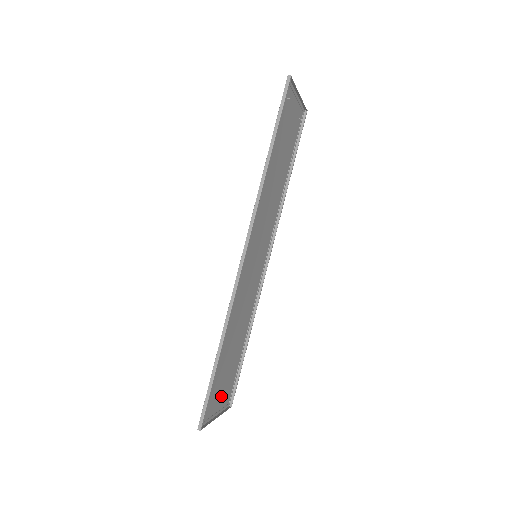
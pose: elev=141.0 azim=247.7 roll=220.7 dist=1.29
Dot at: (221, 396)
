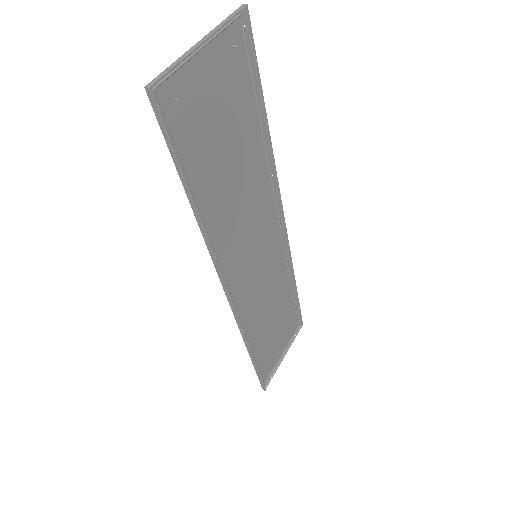
Dot at: (282, 342)
